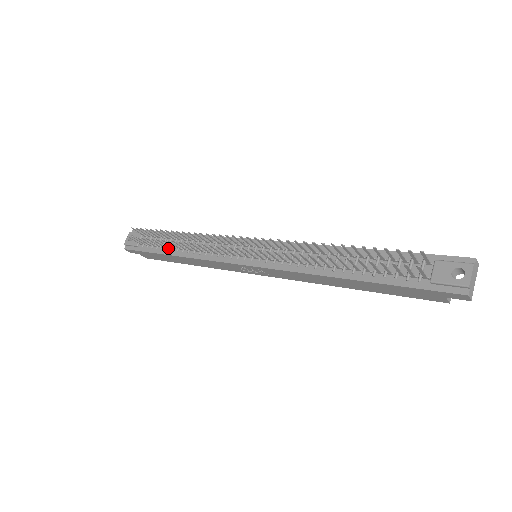
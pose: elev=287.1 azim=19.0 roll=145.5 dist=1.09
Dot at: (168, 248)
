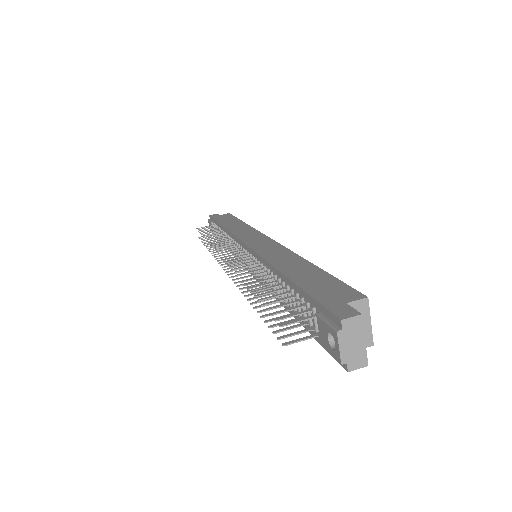
Dot at: occluded
